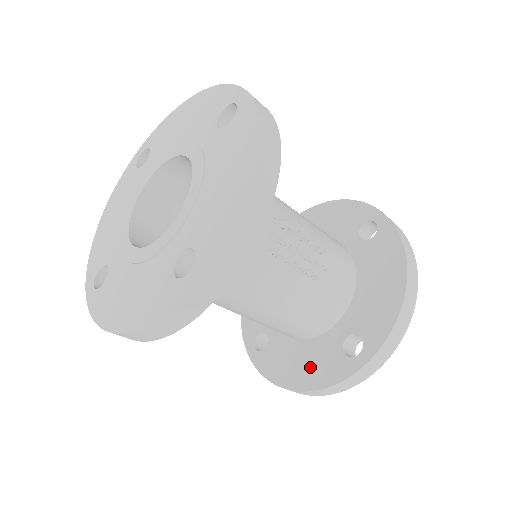
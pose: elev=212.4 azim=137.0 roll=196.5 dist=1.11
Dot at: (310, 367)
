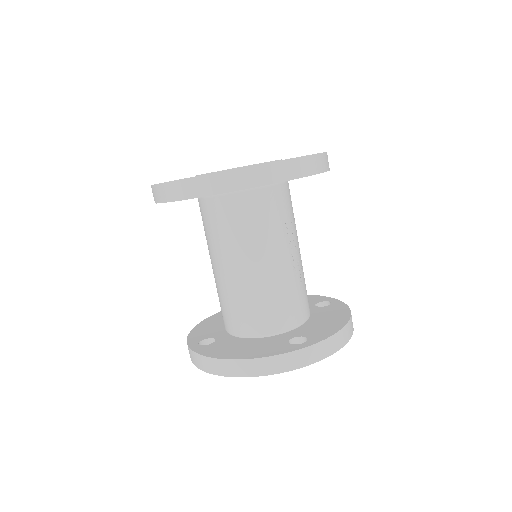
Dot at: (254, 349)
